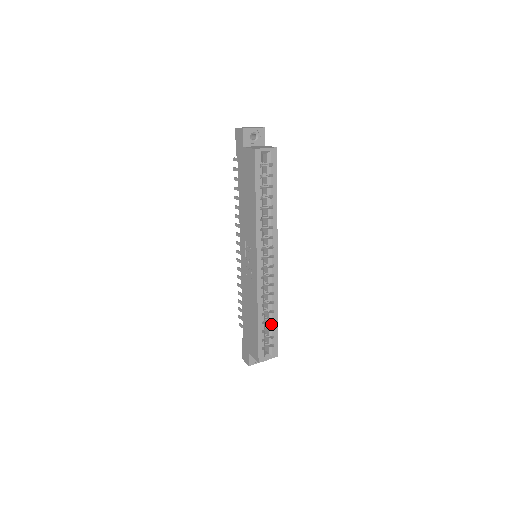
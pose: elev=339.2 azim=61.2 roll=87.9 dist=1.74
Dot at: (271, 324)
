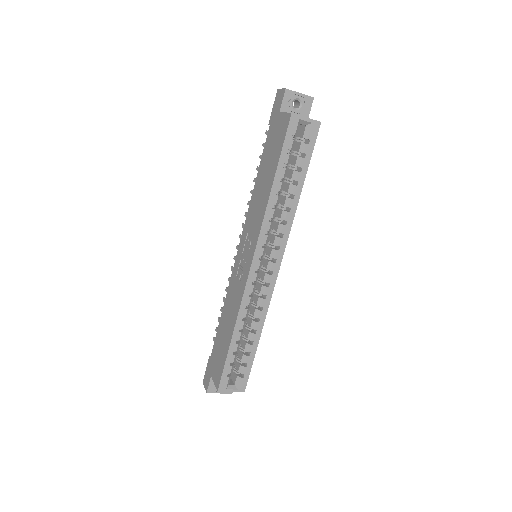
Dot at: (248, 347)
